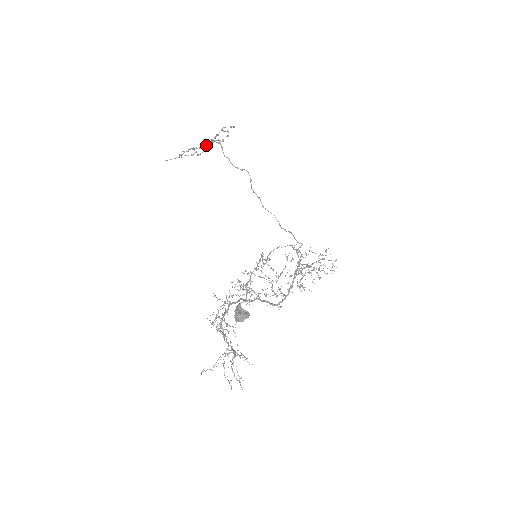
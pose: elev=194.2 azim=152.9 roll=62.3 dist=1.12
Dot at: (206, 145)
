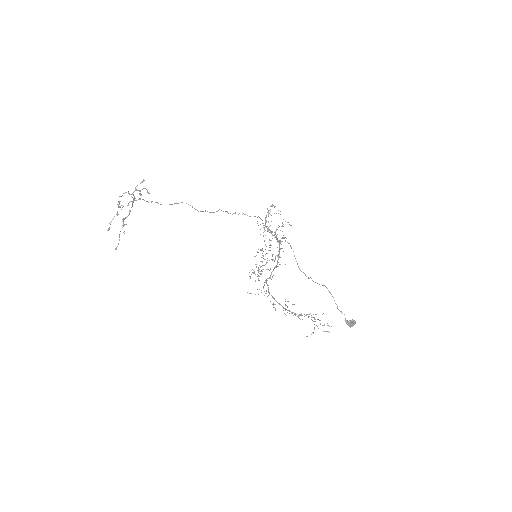
Dot at: occluded
